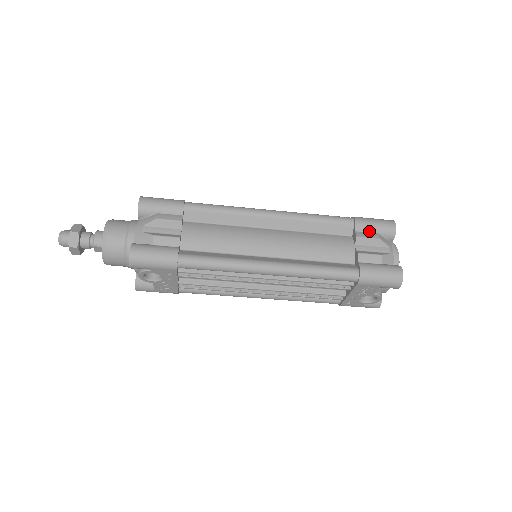
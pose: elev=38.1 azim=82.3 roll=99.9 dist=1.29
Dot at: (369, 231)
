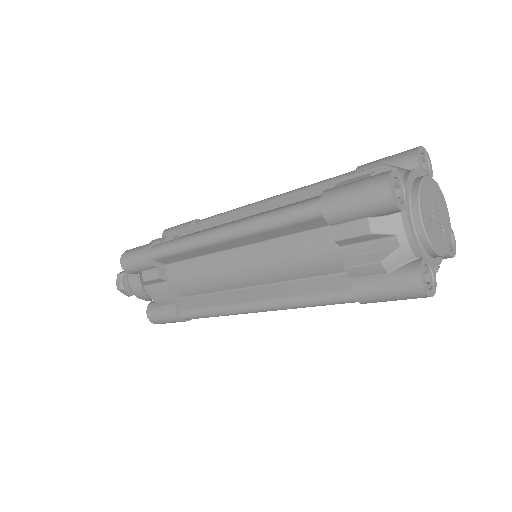
Dot at: (352, 220)
